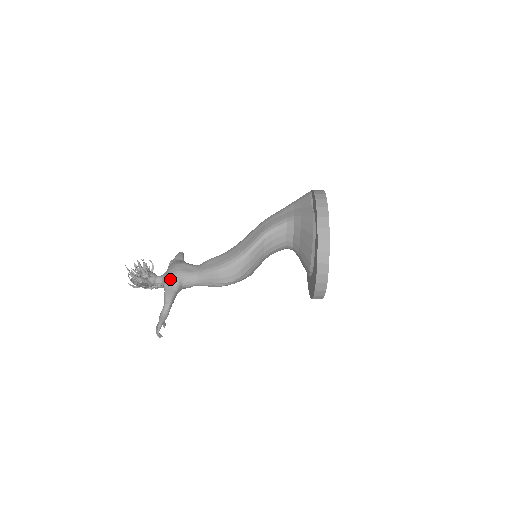
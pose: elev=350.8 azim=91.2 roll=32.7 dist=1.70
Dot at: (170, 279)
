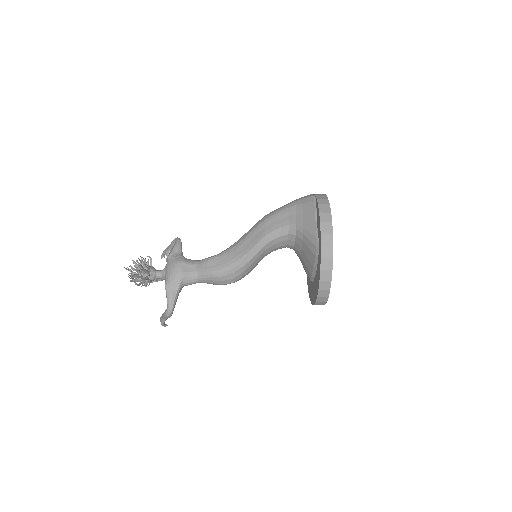
Dot at: (171, 281)
